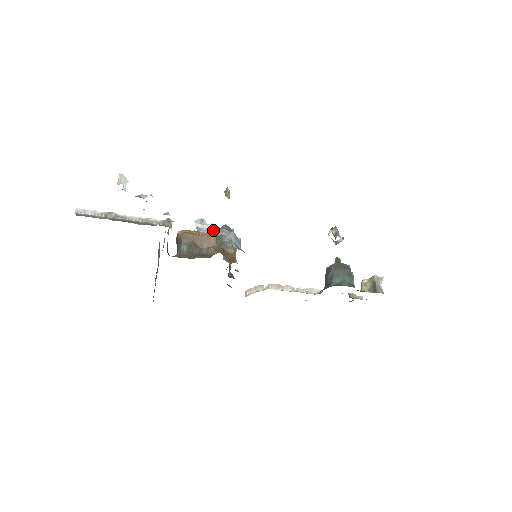
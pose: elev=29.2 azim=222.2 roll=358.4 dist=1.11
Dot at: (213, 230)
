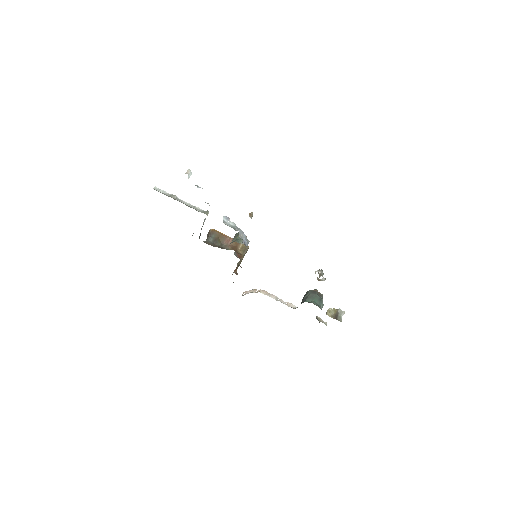
Dot at: (233, 226)
